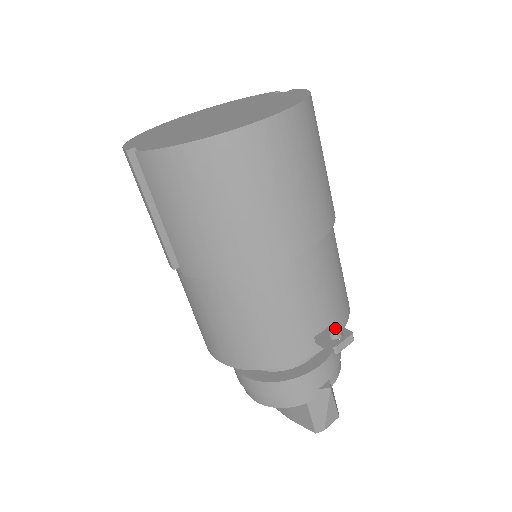
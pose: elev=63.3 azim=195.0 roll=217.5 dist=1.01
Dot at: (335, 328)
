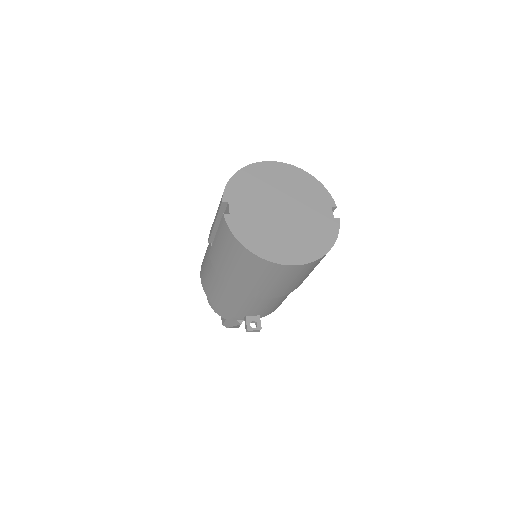
Dot at: (257, 320)
